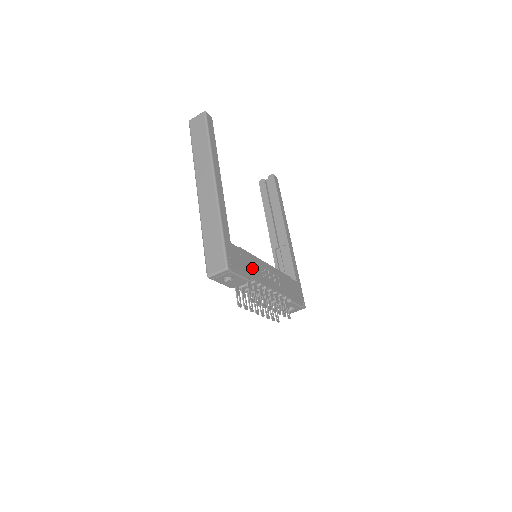
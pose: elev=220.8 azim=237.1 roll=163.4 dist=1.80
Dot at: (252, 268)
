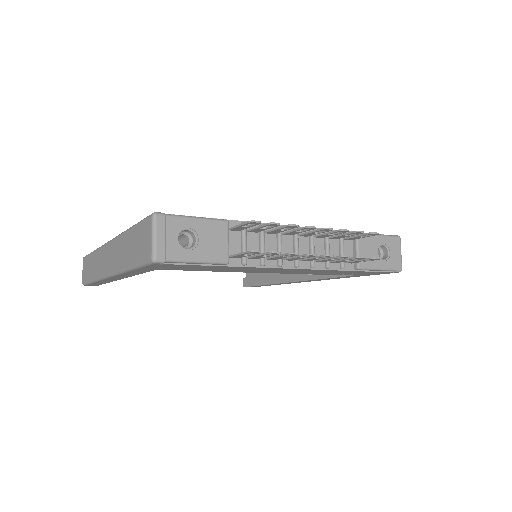
Dot at: occluded
